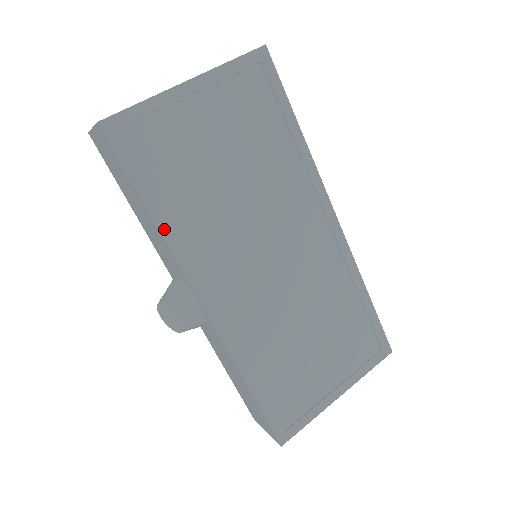
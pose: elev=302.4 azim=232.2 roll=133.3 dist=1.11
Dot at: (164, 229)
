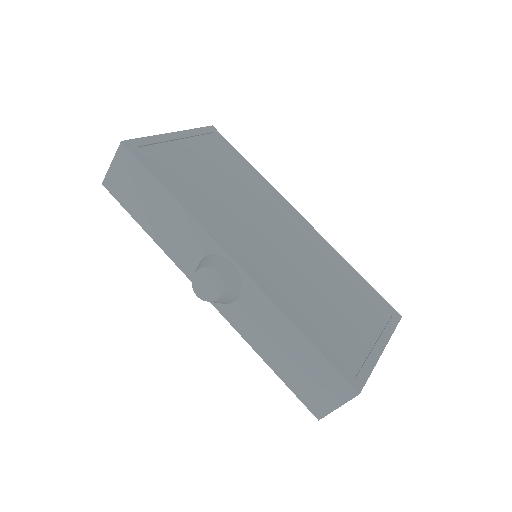
Dot at: (185, 205)
